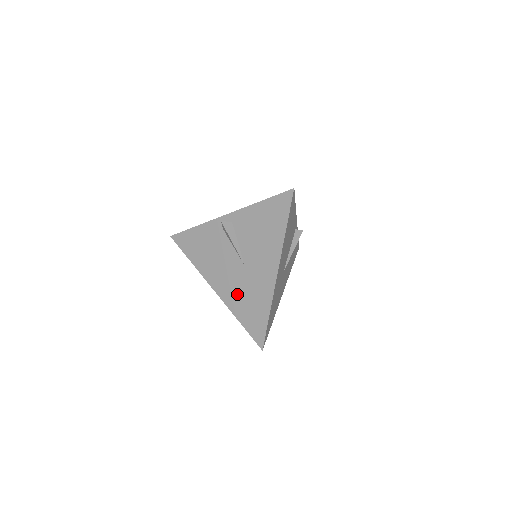
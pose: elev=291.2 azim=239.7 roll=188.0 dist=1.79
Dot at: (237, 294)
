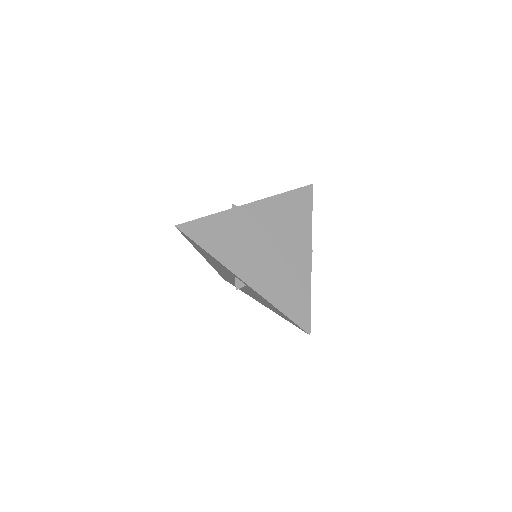
Dot at: (223, 274)
